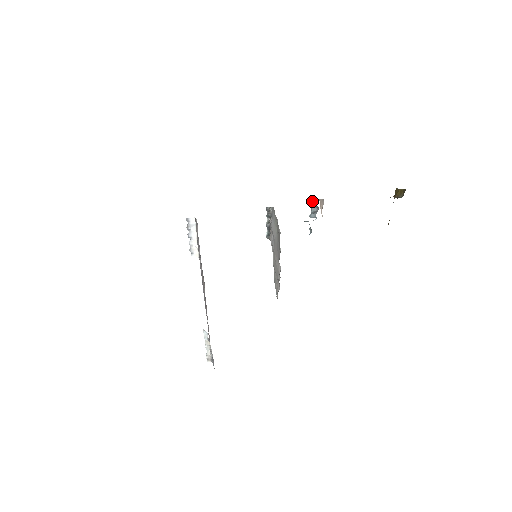
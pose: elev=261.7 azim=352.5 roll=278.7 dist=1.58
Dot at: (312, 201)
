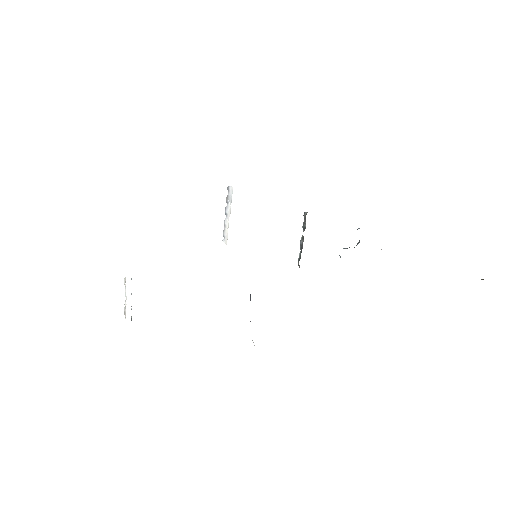
Dot at: occluded
